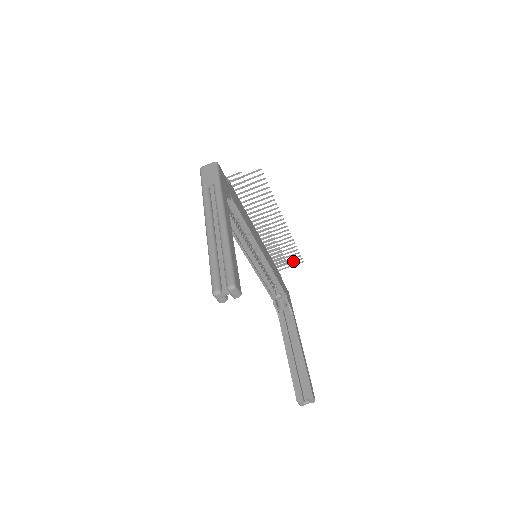
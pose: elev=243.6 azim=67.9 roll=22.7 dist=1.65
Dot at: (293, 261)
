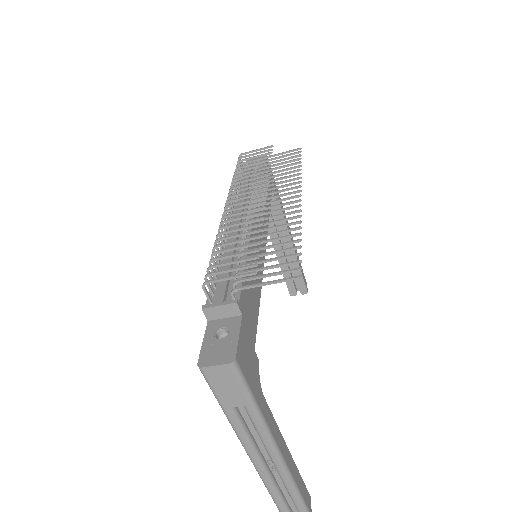
Dot at: (286, 156)
